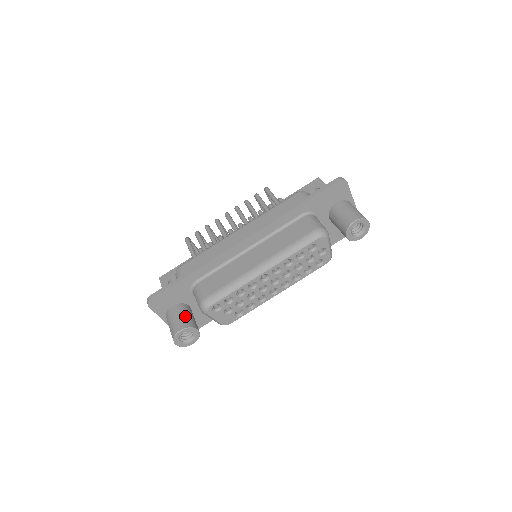
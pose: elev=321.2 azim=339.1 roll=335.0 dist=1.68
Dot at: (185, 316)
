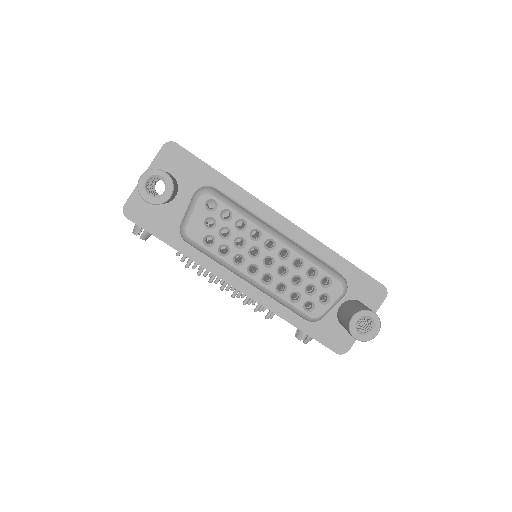
Dot at: (175, 182)
